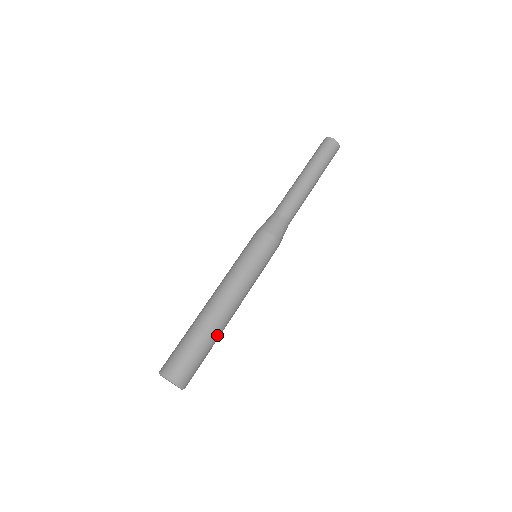
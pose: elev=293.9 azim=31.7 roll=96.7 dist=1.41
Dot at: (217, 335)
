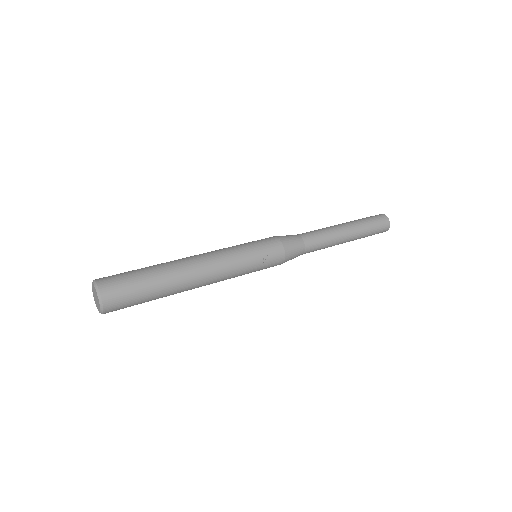
Dot at: (169, 275)
